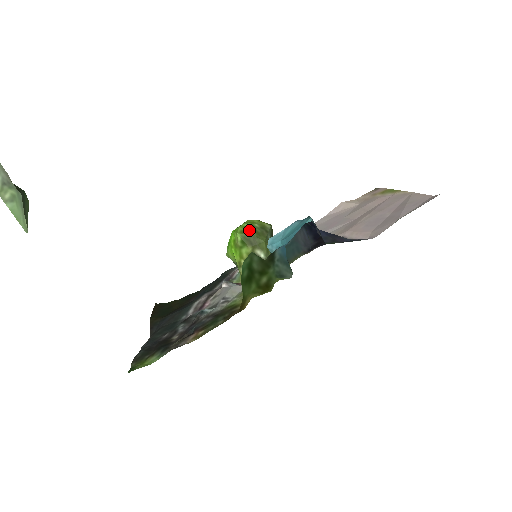
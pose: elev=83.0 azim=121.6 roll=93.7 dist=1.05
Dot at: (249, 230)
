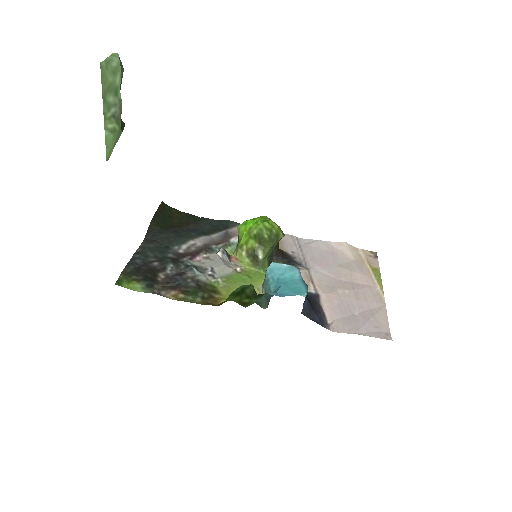
Dot at: (266, 232)
